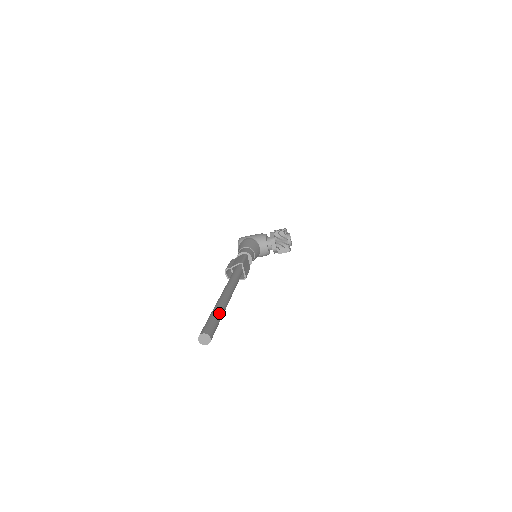
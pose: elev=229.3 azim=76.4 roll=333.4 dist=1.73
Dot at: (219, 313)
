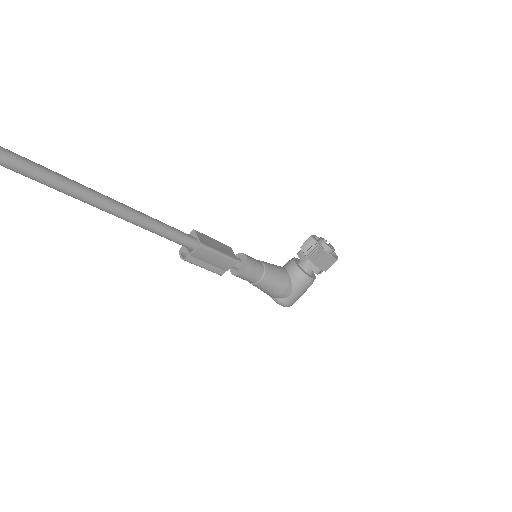
Dot at: (20, 156)
